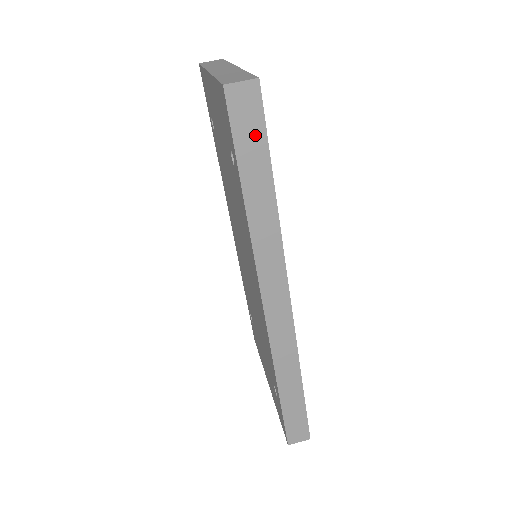
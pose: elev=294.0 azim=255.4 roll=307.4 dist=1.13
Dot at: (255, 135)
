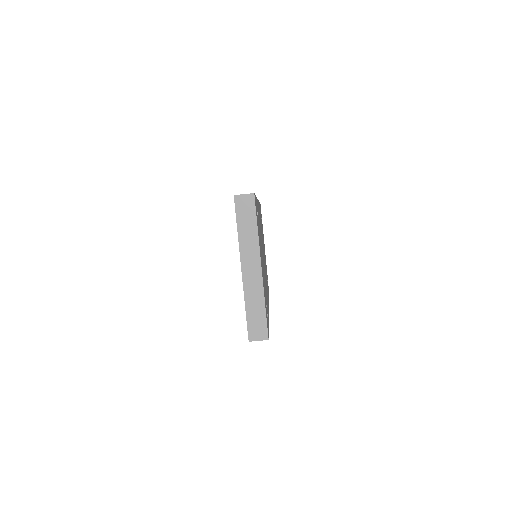
Dot at: occluded
